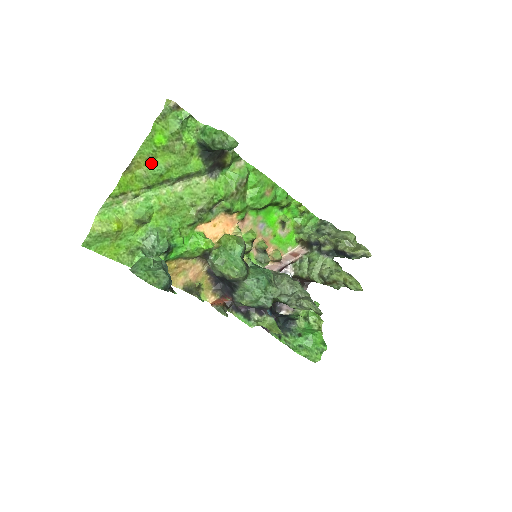
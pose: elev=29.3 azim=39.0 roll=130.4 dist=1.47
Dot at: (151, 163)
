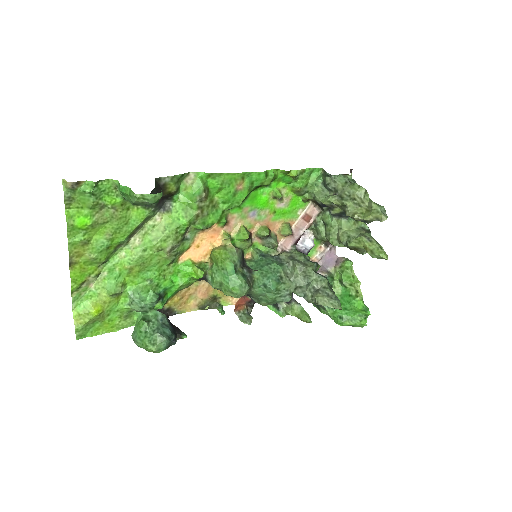
Dot at: (90, 245)
